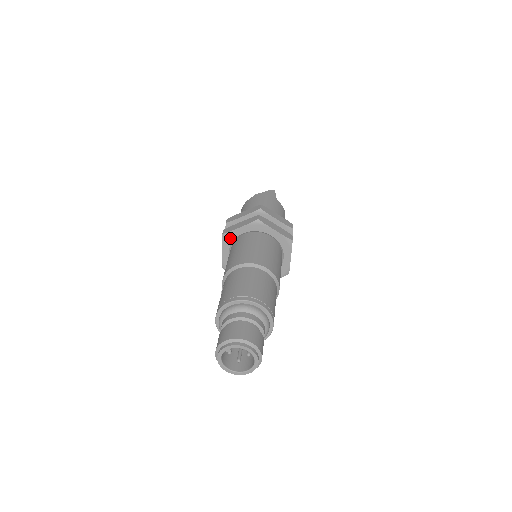
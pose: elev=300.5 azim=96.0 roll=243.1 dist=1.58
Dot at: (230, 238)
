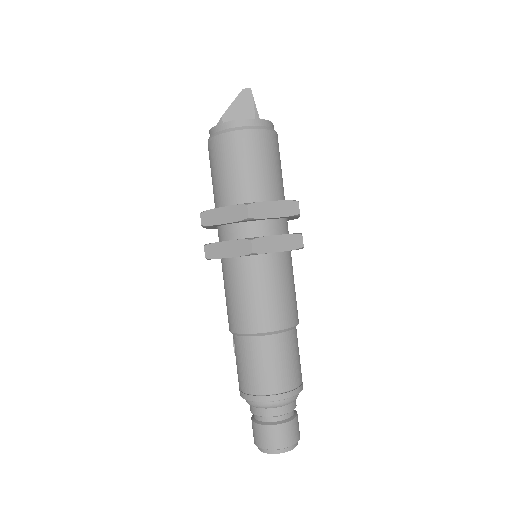
Dot at: occluded
